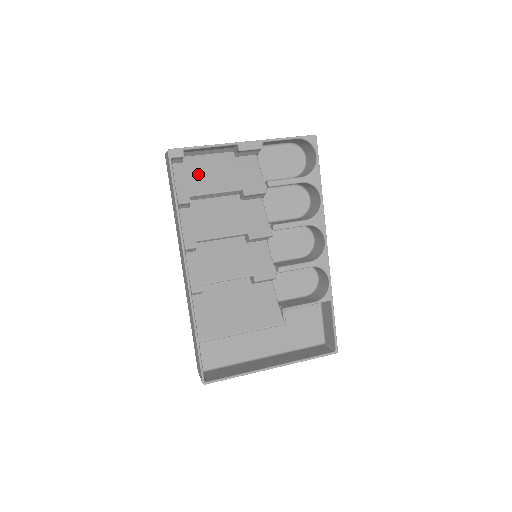
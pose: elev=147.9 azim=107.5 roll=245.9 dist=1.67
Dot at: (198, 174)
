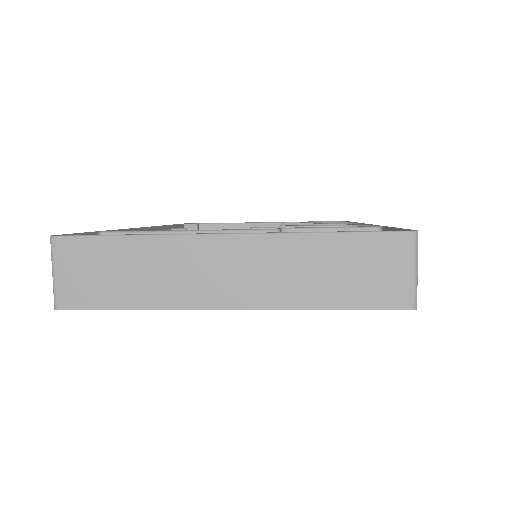
Dot at: occluded
